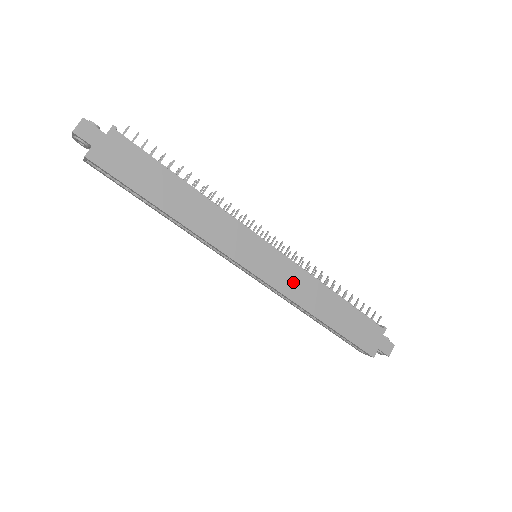
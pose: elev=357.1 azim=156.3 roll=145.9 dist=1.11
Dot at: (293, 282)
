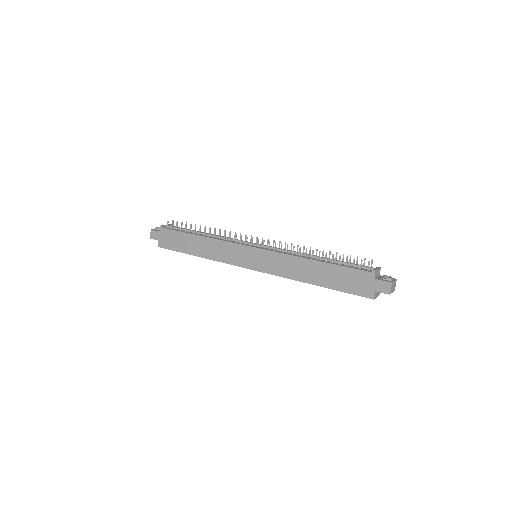
Dot at: (279, 265)
